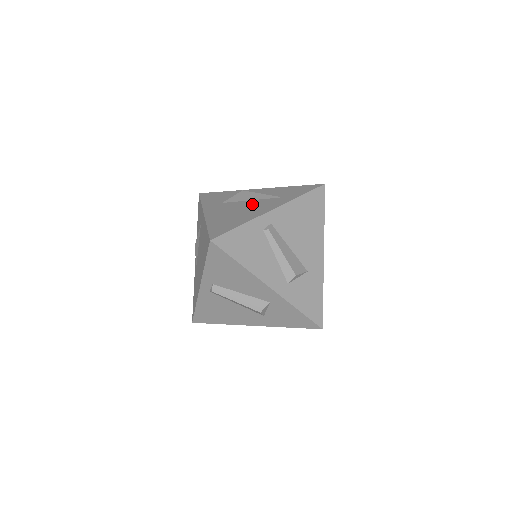
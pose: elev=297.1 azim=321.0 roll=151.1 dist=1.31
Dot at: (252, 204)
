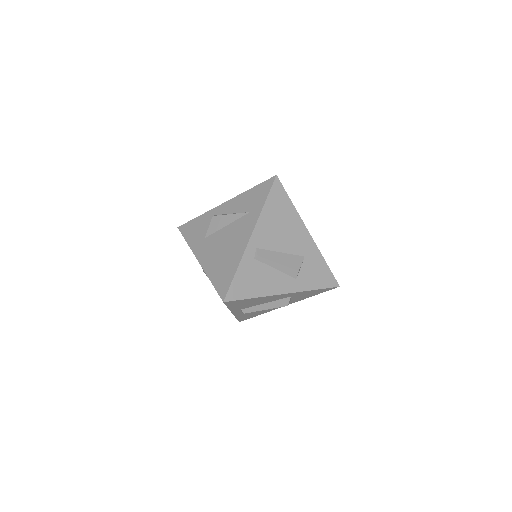
Dot at: (230, 233)
